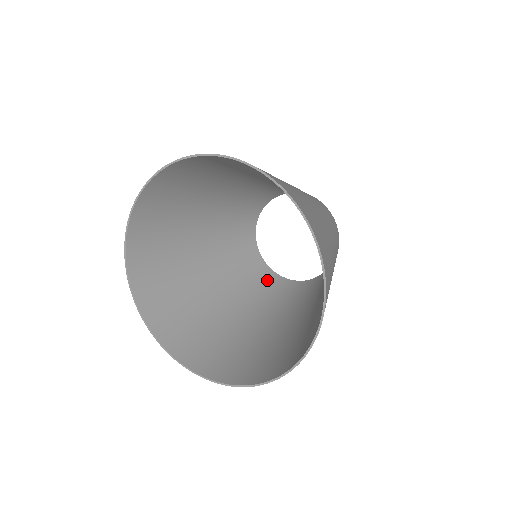
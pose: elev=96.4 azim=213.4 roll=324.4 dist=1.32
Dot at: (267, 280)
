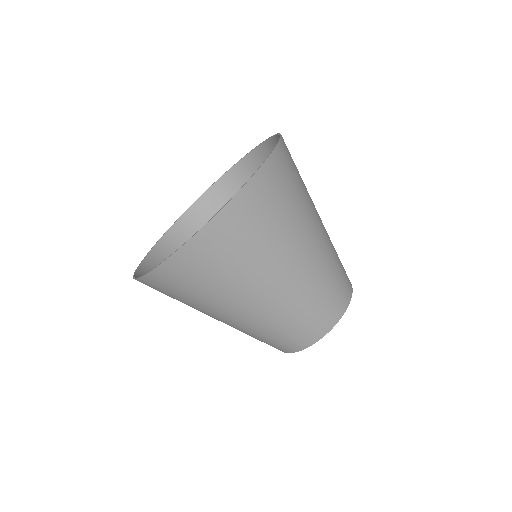
Dot at: occluded
